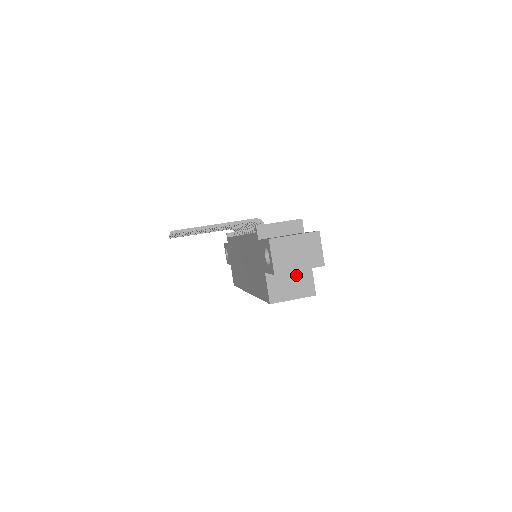
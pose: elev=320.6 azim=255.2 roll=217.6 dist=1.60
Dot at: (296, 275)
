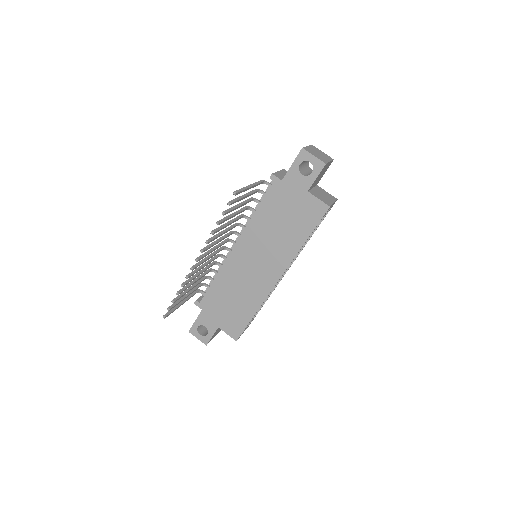
Dot at: (319, 191)
